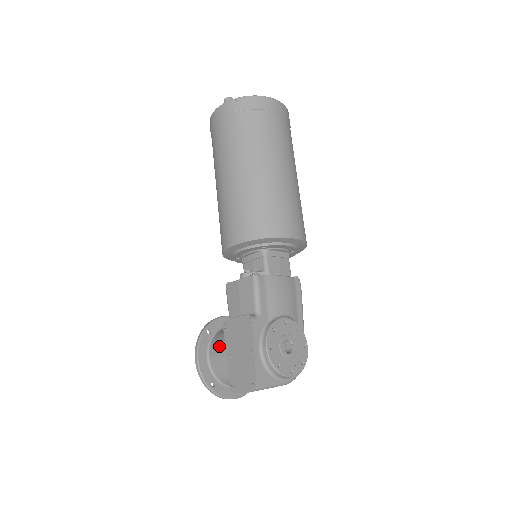
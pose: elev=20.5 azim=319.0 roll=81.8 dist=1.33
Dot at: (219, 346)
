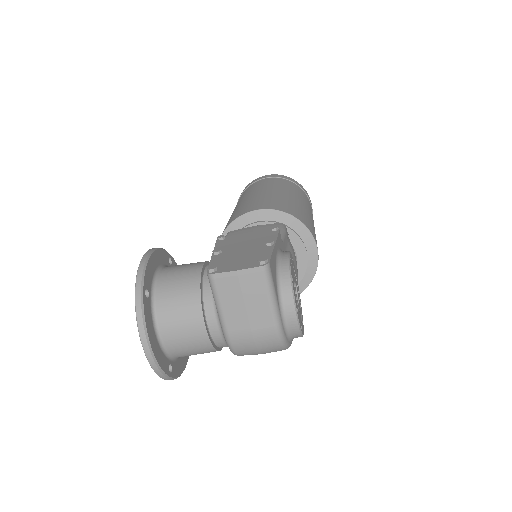
Dot at: occluded
